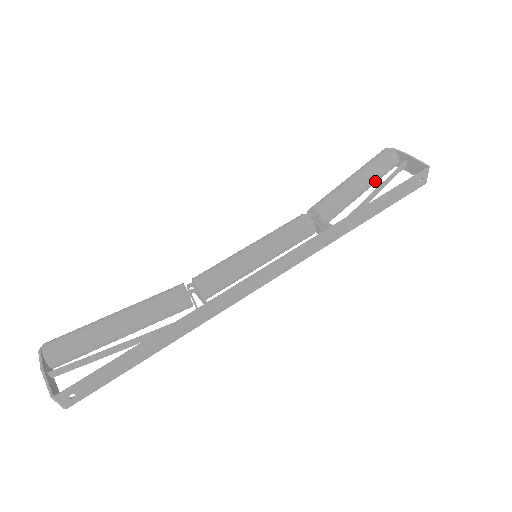
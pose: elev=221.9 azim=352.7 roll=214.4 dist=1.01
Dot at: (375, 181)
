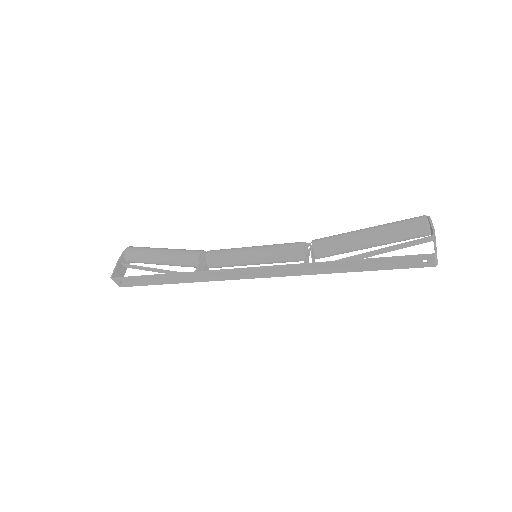
Dot at: (389, 242)
